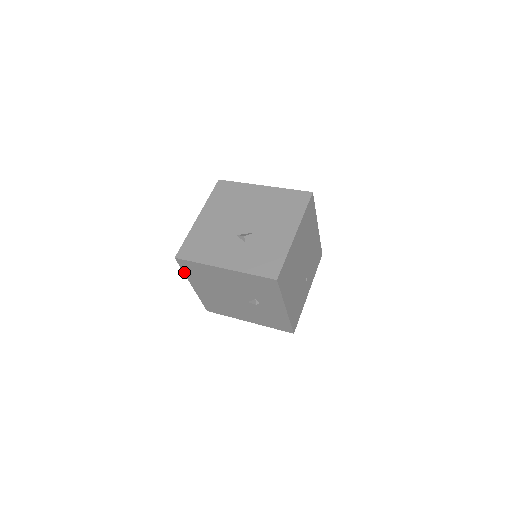
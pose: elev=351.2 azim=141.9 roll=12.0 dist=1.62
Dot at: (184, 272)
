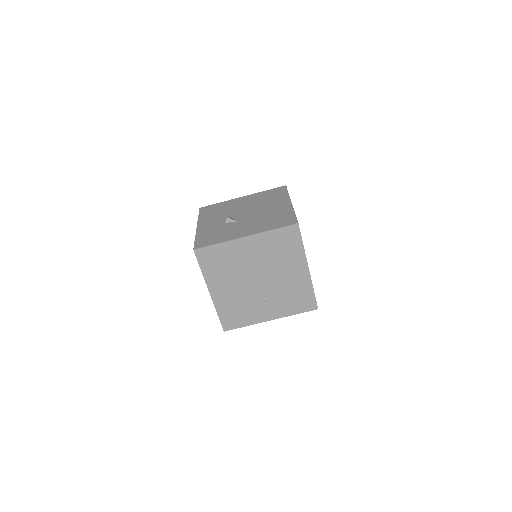
Dot at: occluded
